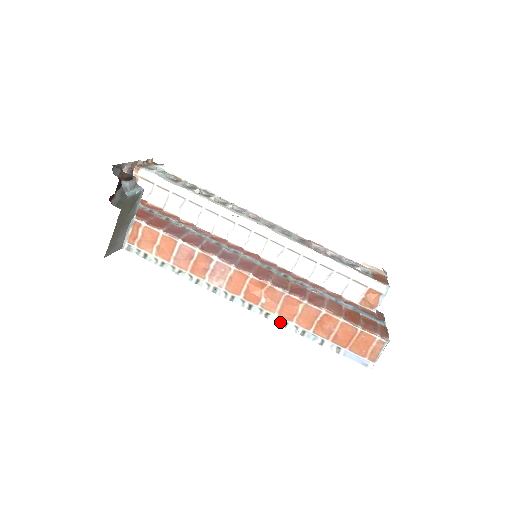
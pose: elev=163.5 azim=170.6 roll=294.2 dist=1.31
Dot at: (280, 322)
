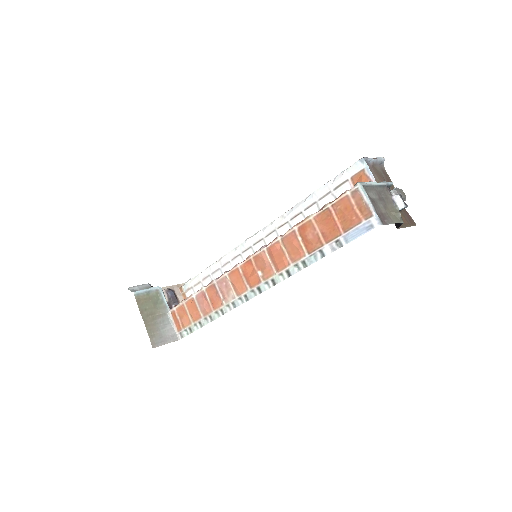
Dot at: (284, 276)
